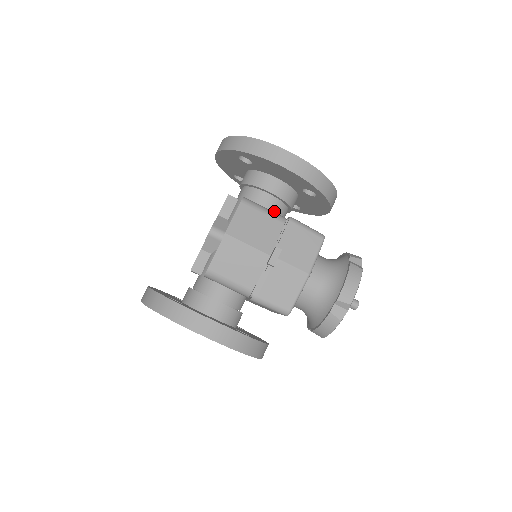
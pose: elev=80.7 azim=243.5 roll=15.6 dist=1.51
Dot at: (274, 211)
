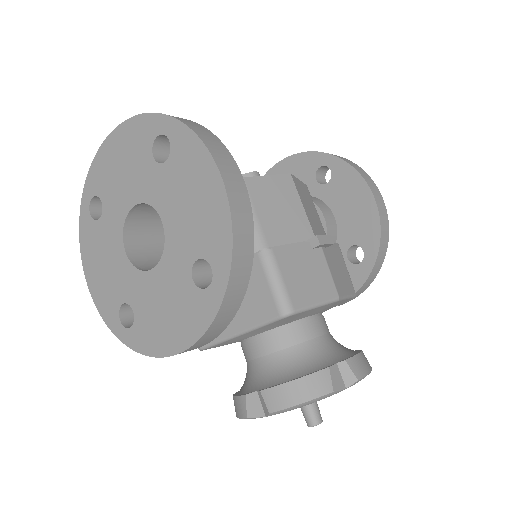
Dot at: occluded
